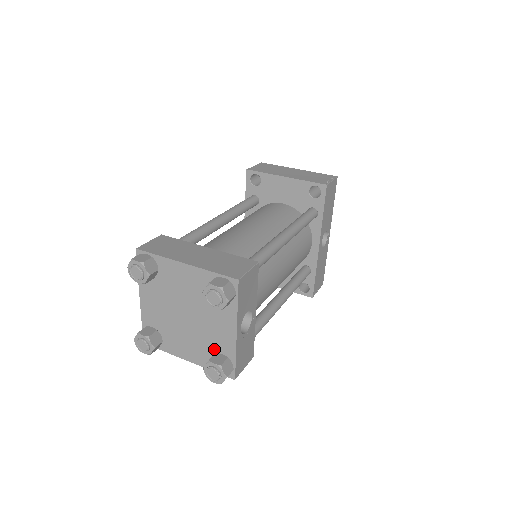
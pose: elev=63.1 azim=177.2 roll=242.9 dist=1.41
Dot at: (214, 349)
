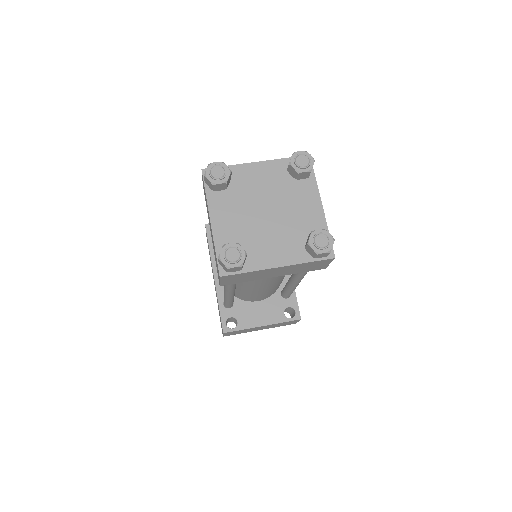
Dot at: (305, 234)
